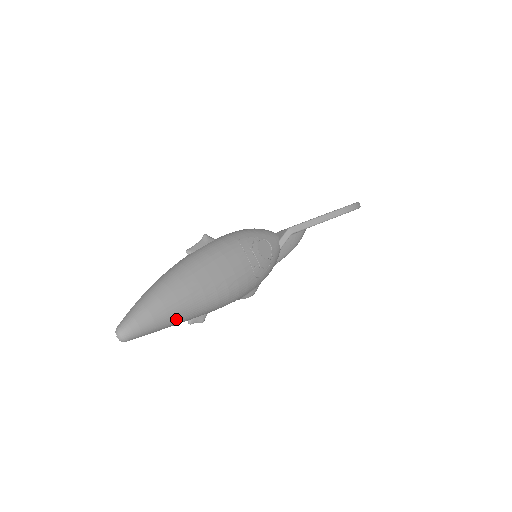
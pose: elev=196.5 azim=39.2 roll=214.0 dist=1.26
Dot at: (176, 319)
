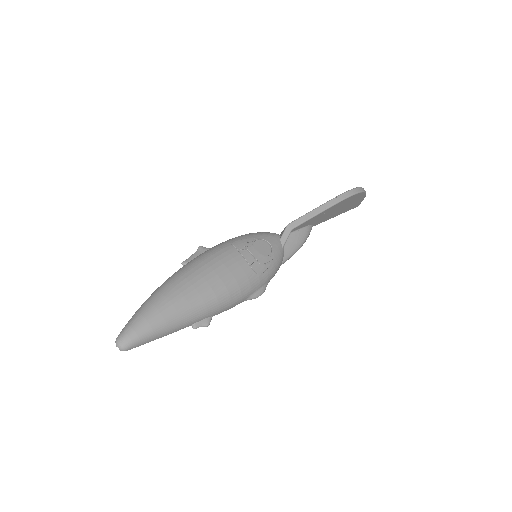
Dot at: (174, 323)
